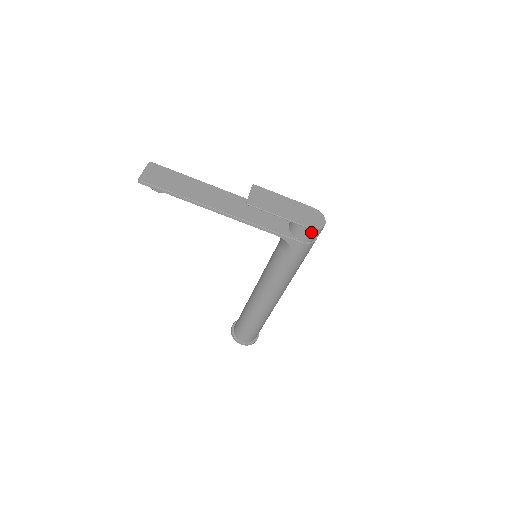
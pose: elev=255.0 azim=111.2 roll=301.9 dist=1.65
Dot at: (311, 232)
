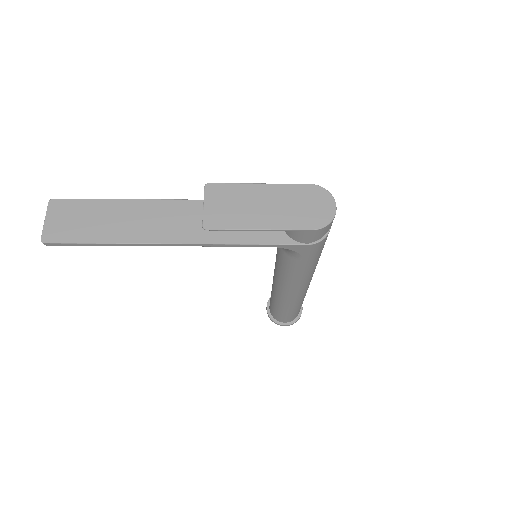
Dot at: (317, 233)
